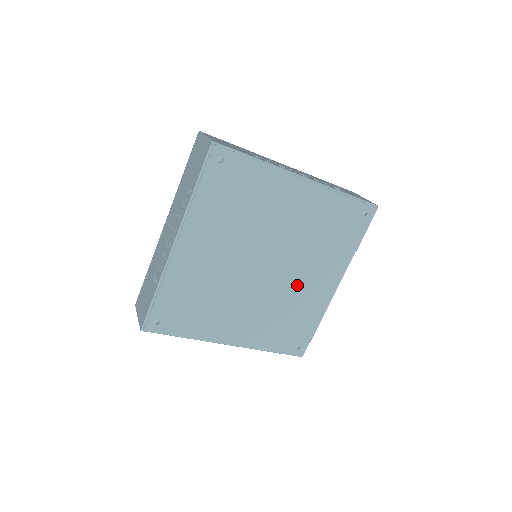
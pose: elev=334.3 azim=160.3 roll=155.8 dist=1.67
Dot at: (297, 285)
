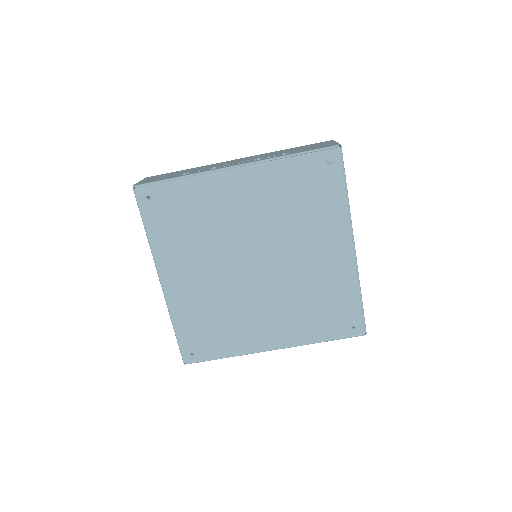
Dot at: (254, 308)
